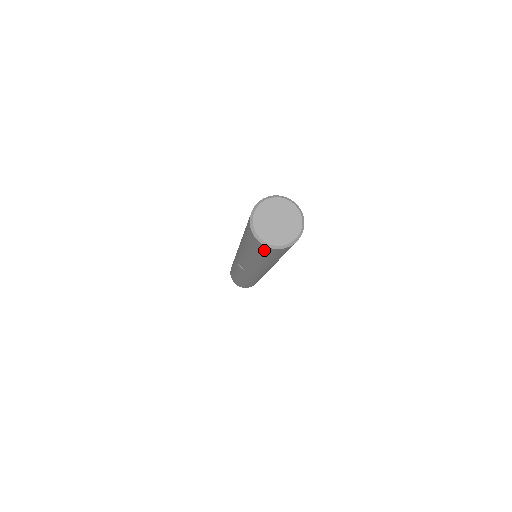
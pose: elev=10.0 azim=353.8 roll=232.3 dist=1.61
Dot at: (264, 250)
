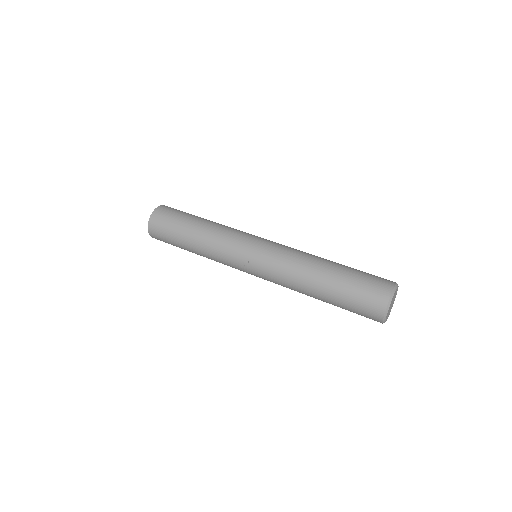
Dot at: (368, 314)
